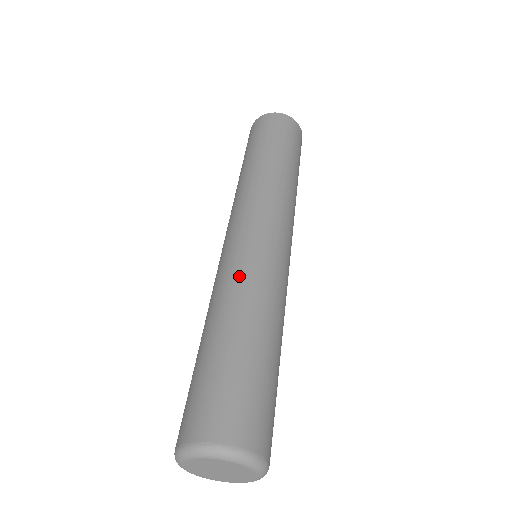
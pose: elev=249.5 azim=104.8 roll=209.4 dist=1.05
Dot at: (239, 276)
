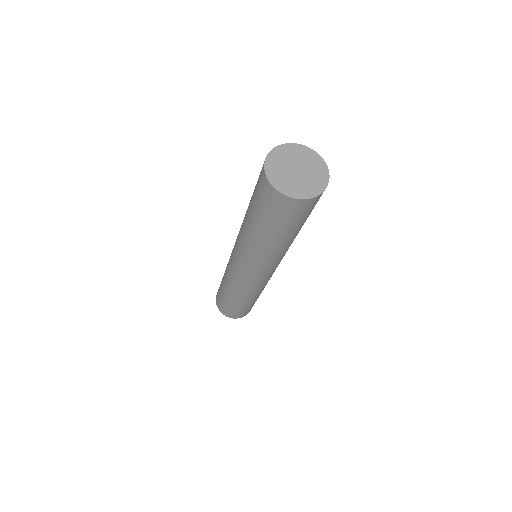
Dot at: (240, 289)
